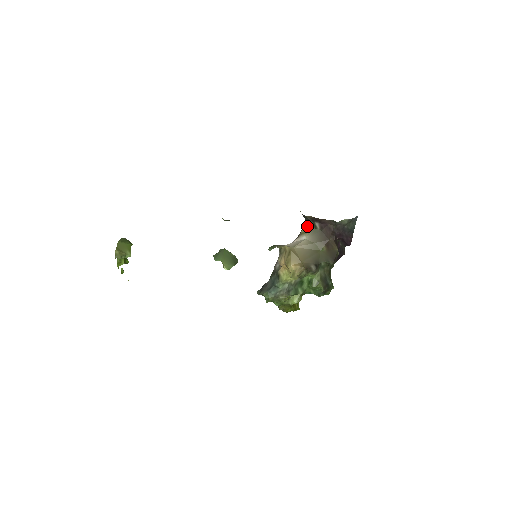
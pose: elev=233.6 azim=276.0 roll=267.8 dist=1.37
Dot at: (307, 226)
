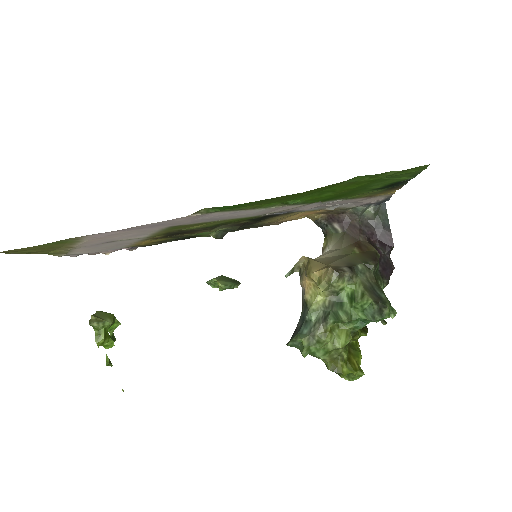
Dot at: (326, 236)
